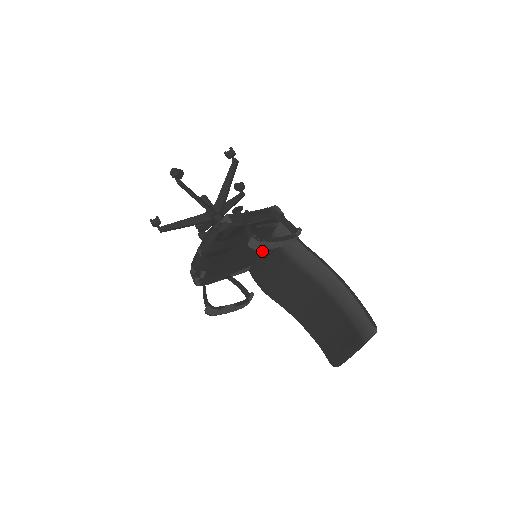
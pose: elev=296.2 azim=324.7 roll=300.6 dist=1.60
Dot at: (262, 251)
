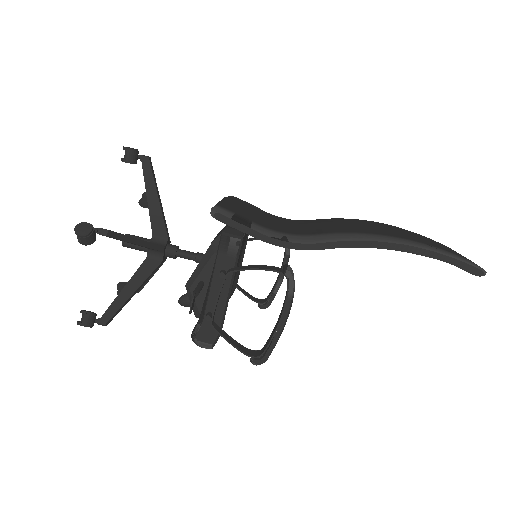
Dot at: occluded
